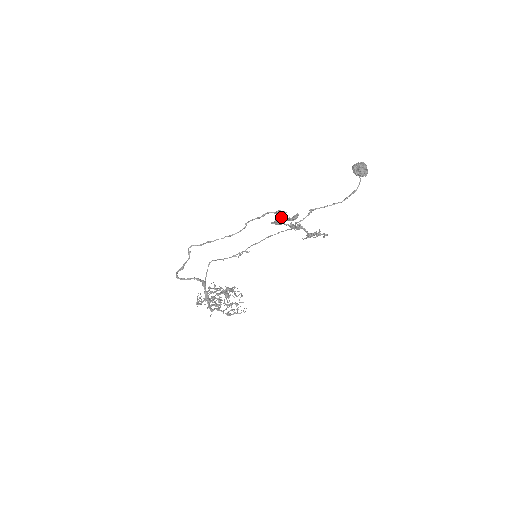
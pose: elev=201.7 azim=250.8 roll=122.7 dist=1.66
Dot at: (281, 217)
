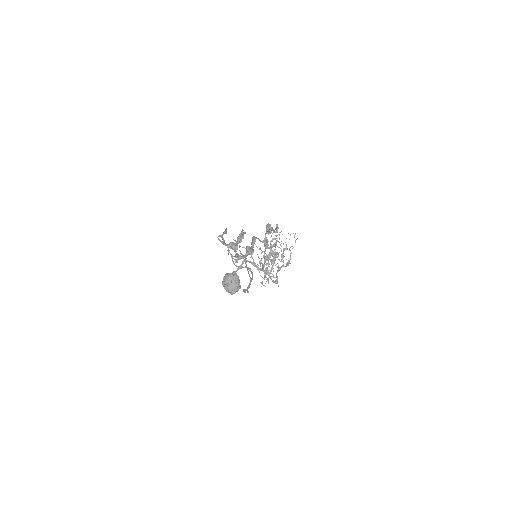
Dot at: (234, 250)
